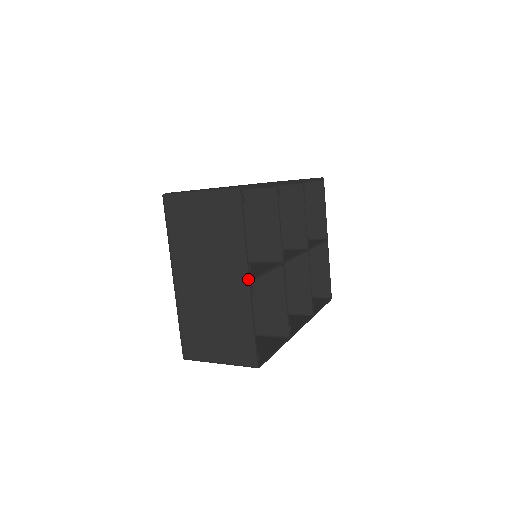
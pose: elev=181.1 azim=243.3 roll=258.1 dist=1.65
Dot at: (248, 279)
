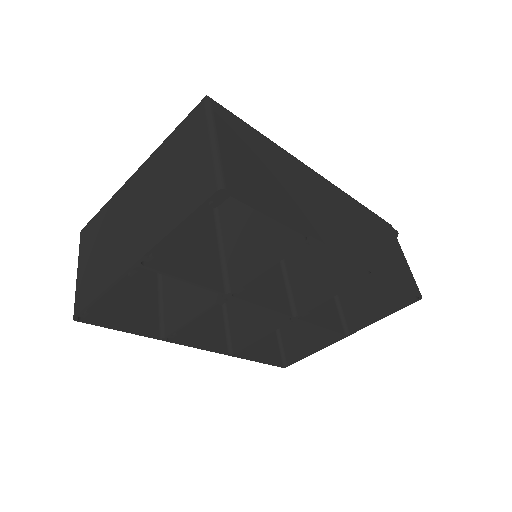
Dot at: (136, 261)
